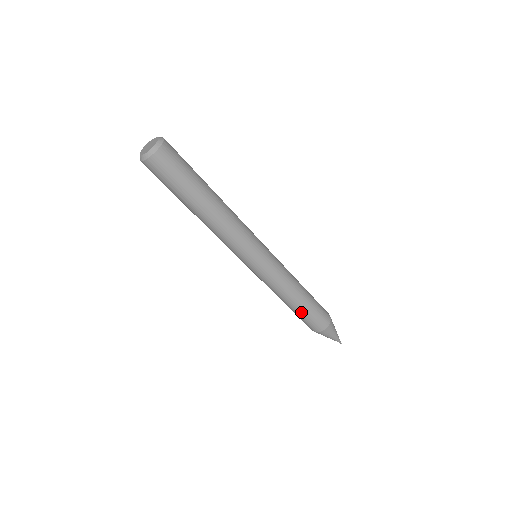
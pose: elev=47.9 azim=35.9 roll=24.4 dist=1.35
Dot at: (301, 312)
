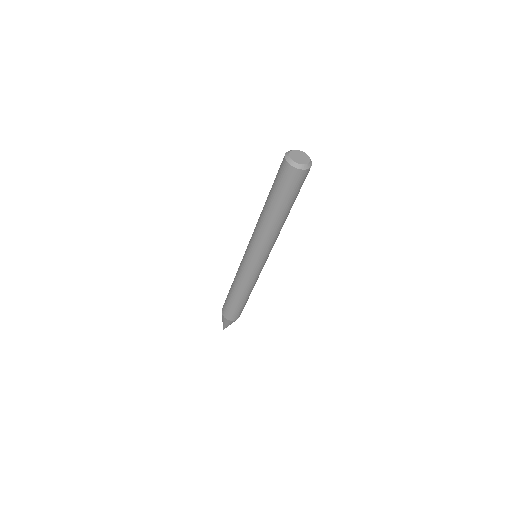
Dot at: (236, 304)
